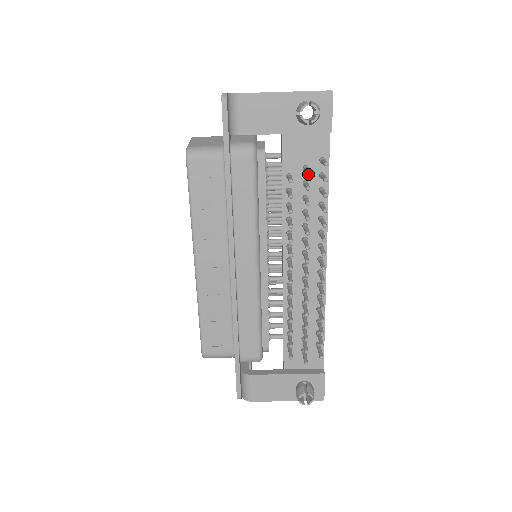
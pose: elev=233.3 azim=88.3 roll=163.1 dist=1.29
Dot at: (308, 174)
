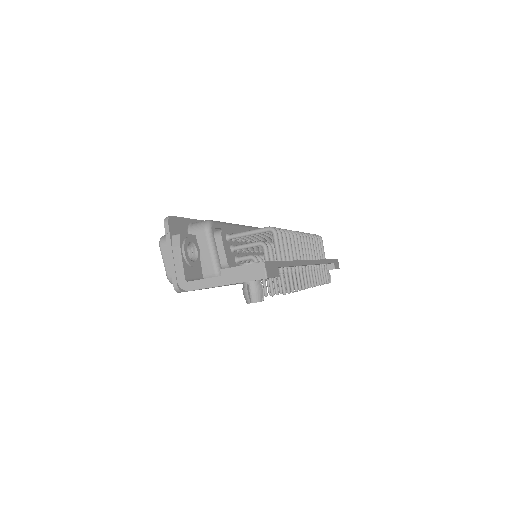
Dot at: occluded
